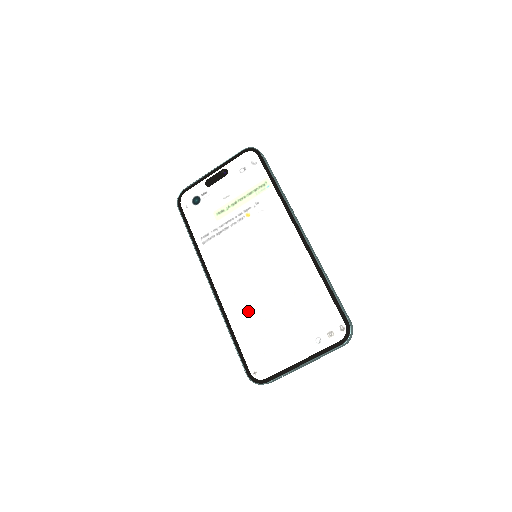
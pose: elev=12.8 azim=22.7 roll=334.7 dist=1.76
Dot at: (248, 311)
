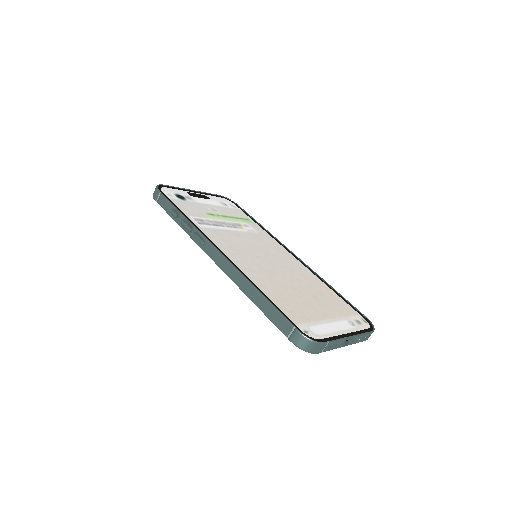
Dot at: (273, 283)
